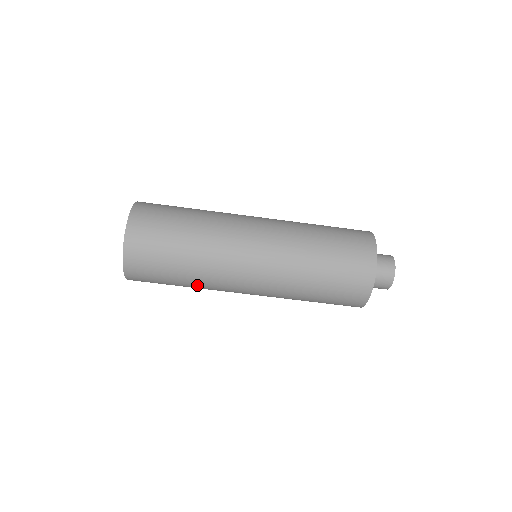
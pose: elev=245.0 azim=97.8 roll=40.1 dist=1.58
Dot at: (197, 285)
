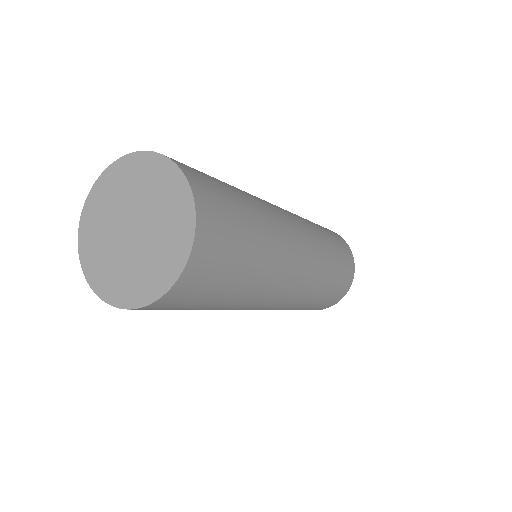
Dot at: occluded
